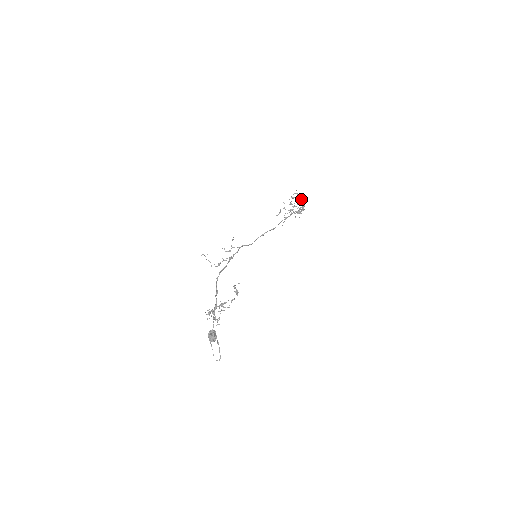
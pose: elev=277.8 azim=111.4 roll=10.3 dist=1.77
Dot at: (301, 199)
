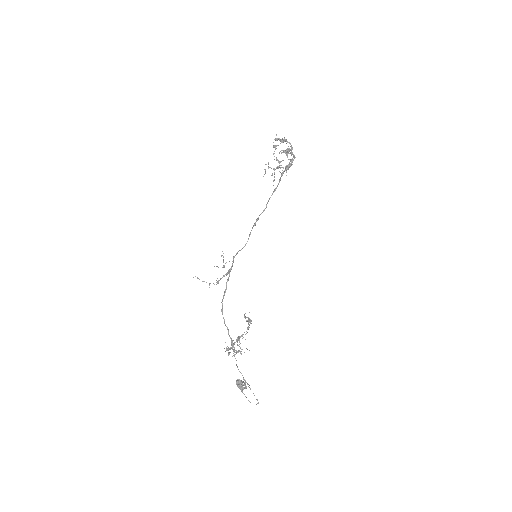
Dot at: (285, 141)
